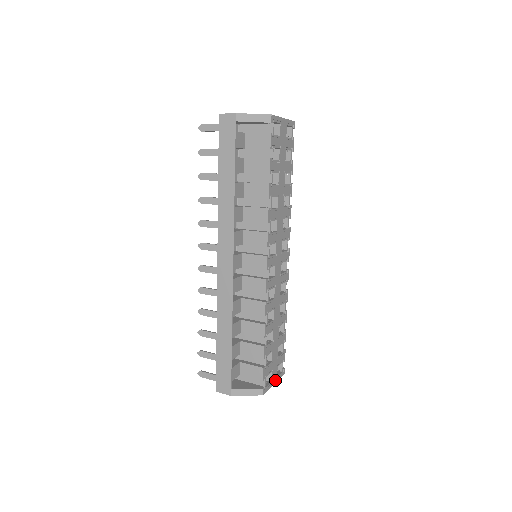
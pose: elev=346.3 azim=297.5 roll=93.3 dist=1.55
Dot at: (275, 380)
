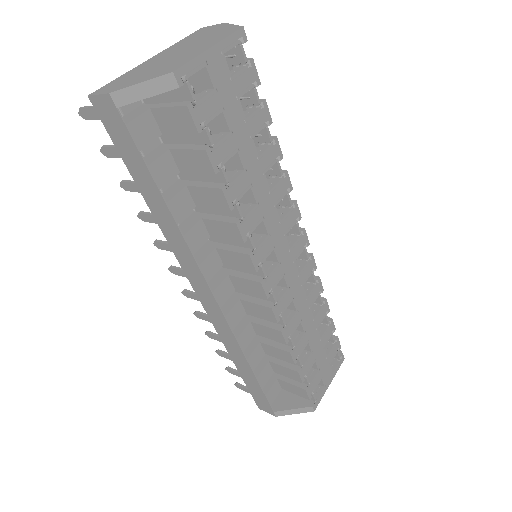
Dot at: (330, 378)
